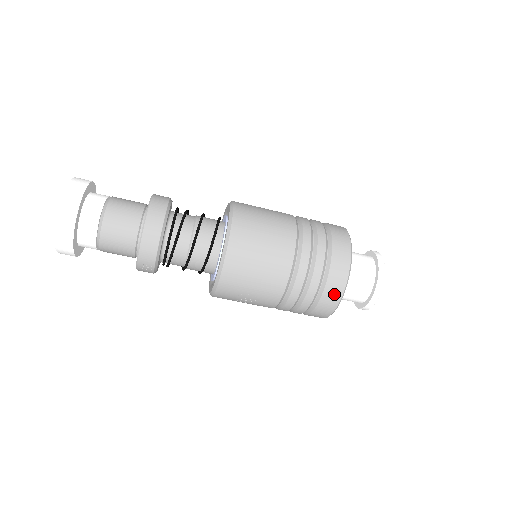
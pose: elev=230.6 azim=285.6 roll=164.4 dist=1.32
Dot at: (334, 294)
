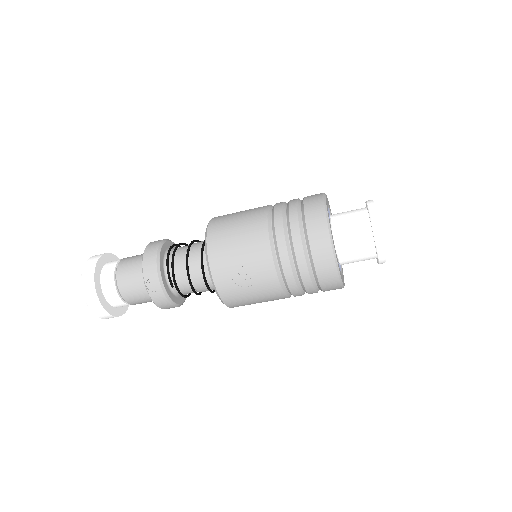
Dot at: (319, 227)
